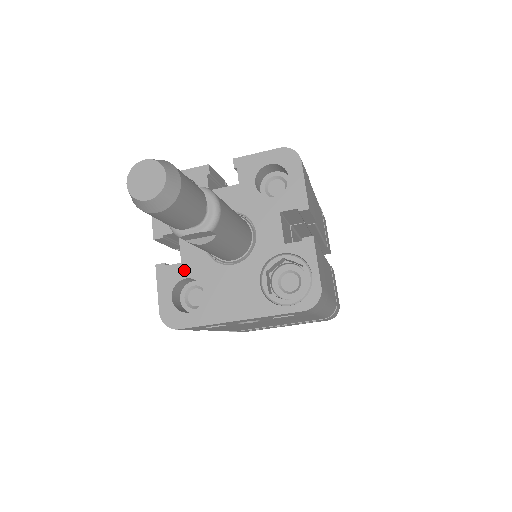
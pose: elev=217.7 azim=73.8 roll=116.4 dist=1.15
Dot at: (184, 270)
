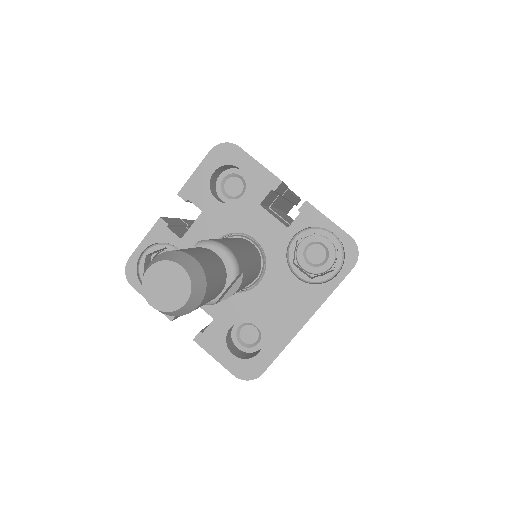
Dot at: (222, 323)
